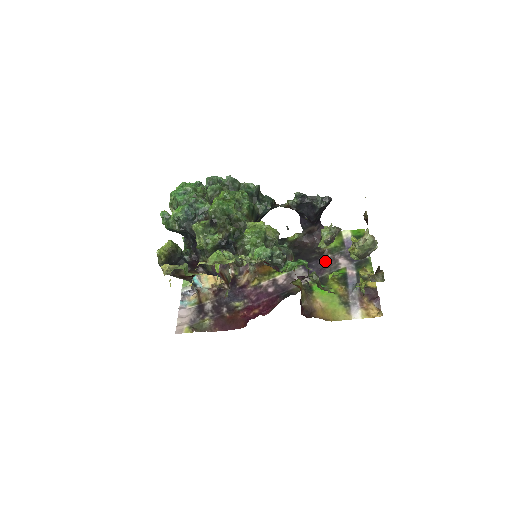
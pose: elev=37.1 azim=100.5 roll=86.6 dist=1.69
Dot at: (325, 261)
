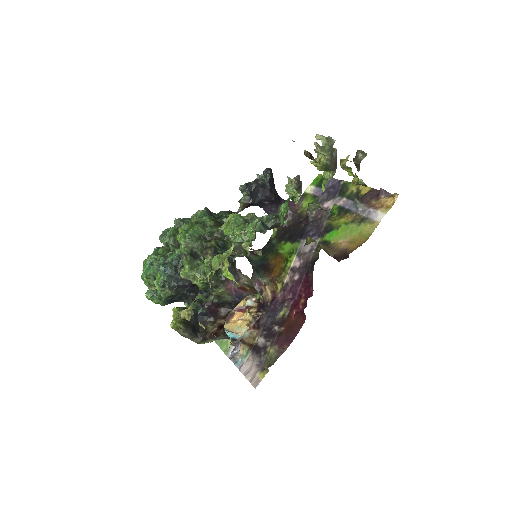
Dot at: (315, 218)
